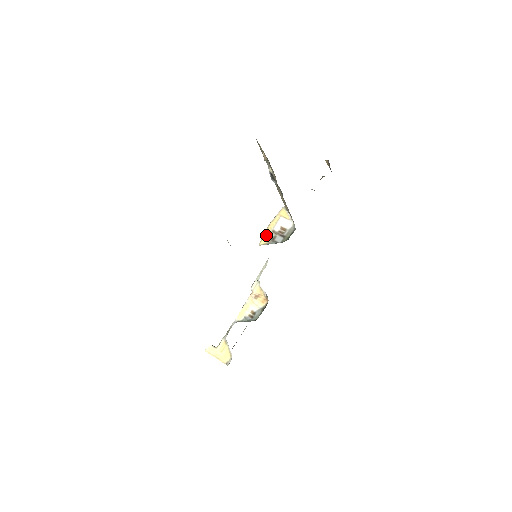
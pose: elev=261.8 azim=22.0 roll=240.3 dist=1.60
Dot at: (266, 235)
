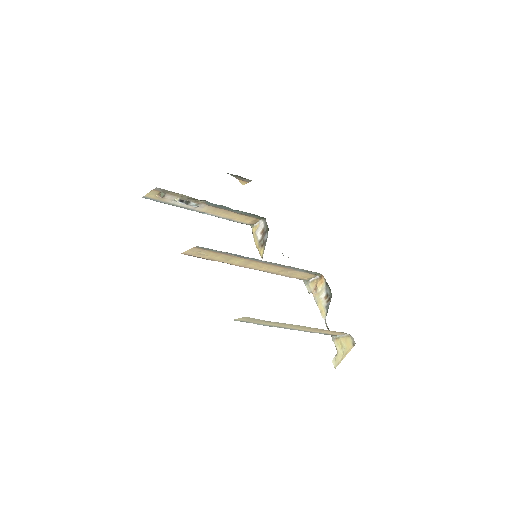
Dot at: (259, 250)
